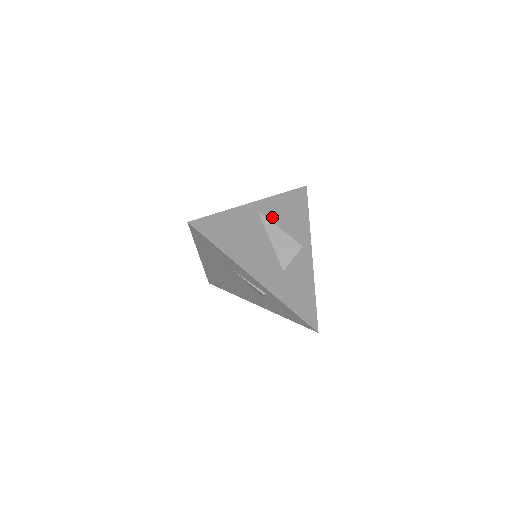
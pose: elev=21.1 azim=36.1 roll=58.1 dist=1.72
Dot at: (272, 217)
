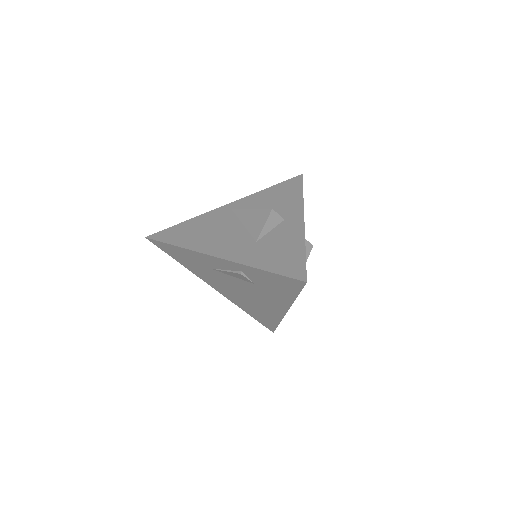
Dot at: (249, 208)
